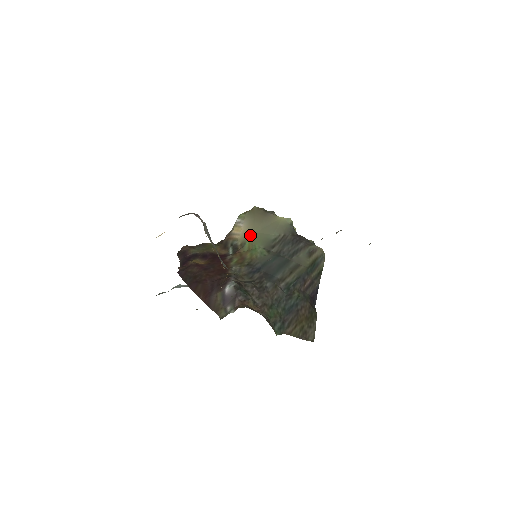
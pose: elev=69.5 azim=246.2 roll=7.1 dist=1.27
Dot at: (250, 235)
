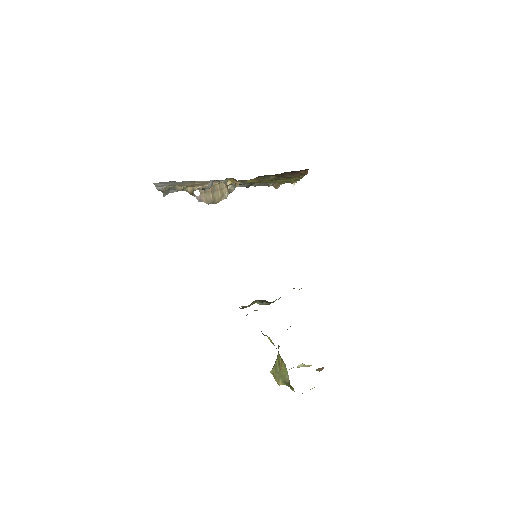
Dot at: occluded
